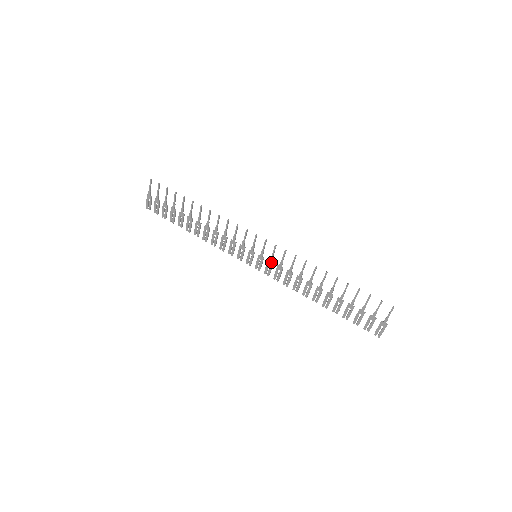
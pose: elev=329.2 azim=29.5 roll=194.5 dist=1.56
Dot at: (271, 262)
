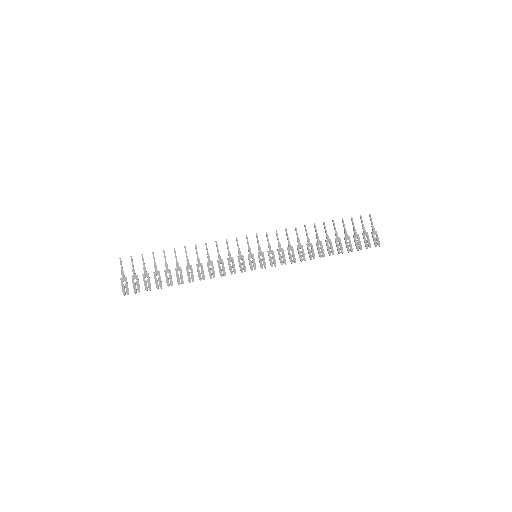
Dot at: (271, 250)
